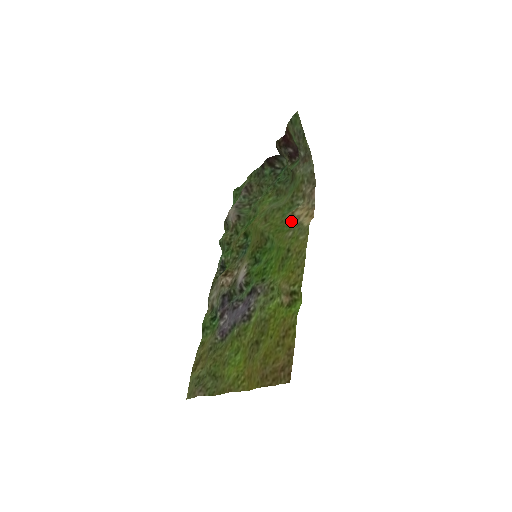
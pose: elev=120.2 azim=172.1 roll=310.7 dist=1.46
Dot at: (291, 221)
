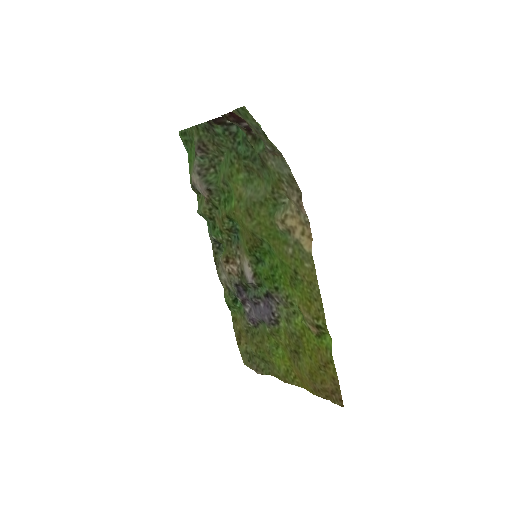
Dot at: (284, 230)
